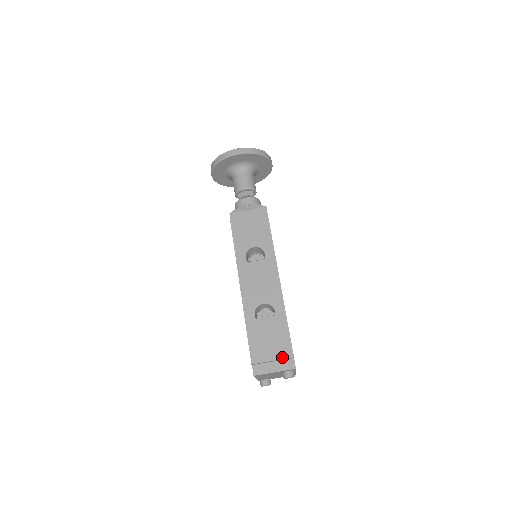
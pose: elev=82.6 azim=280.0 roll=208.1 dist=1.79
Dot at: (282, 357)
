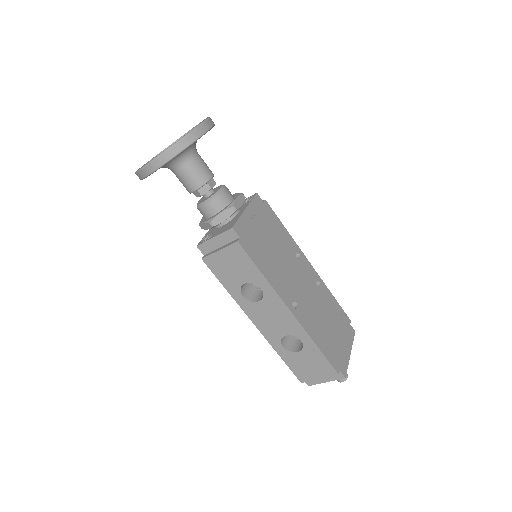
Dot at: (327, 376)
